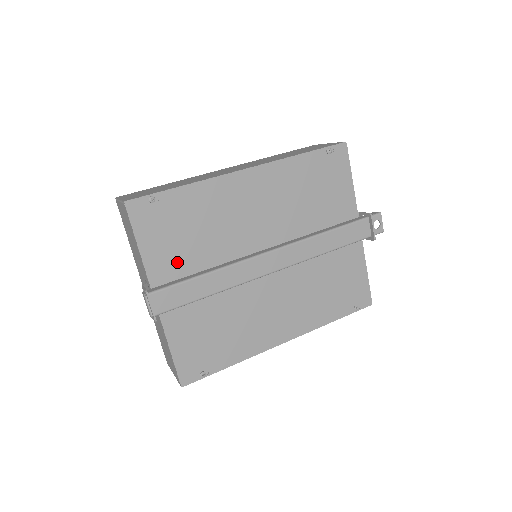
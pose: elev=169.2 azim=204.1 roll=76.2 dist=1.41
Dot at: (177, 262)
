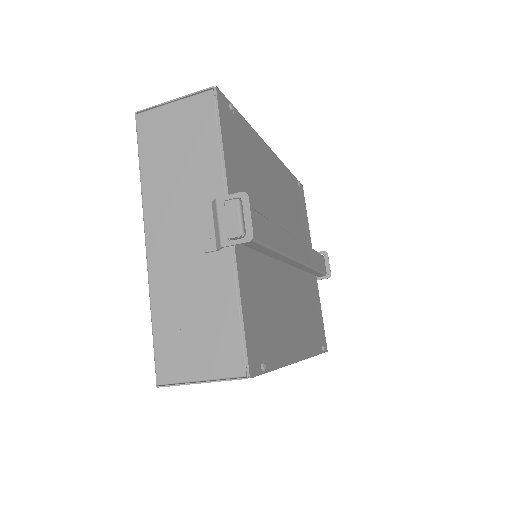
Dot at: occluded
